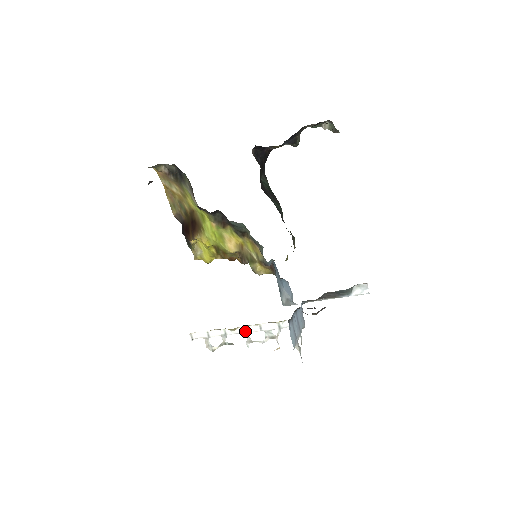
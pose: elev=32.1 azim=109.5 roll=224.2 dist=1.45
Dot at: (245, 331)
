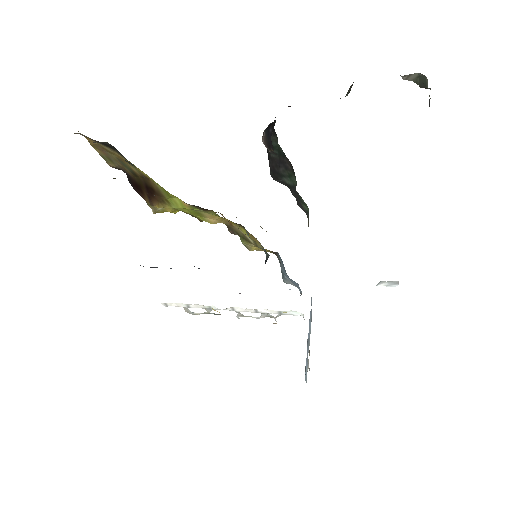
Dot at: (236, 310)
